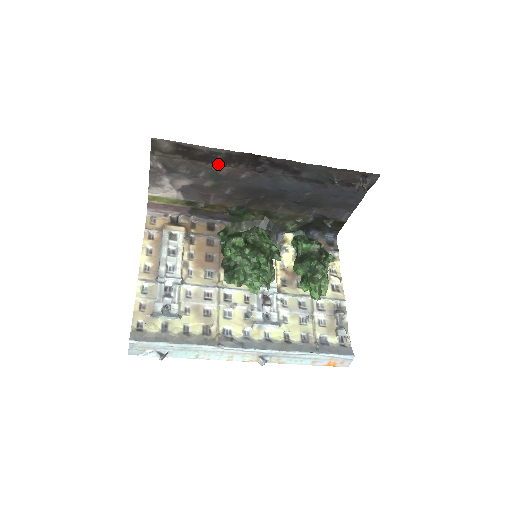
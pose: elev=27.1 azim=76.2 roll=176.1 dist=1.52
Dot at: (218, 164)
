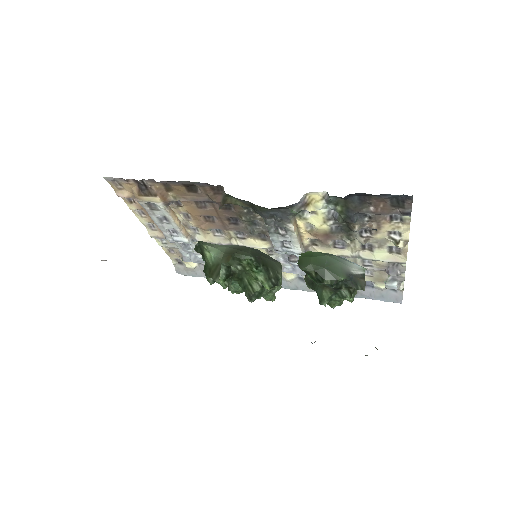
Dot at: occluded
